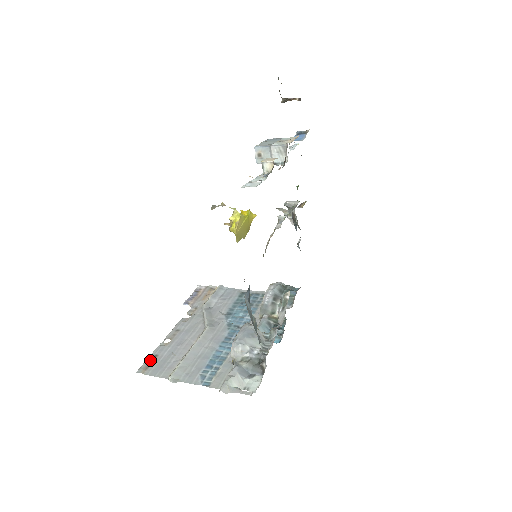
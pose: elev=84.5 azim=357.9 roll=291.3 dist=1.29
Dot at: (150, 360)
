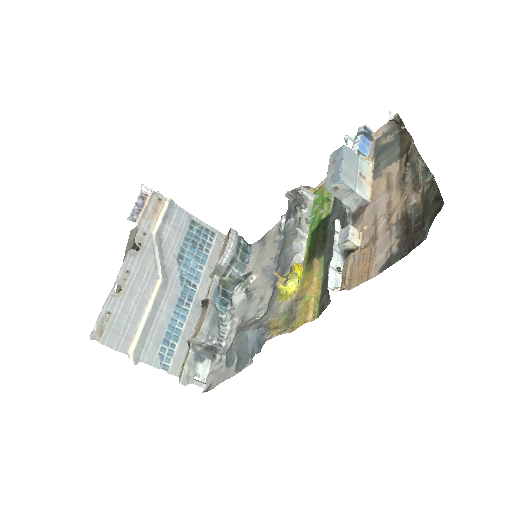
Dot at: (103, 320)
